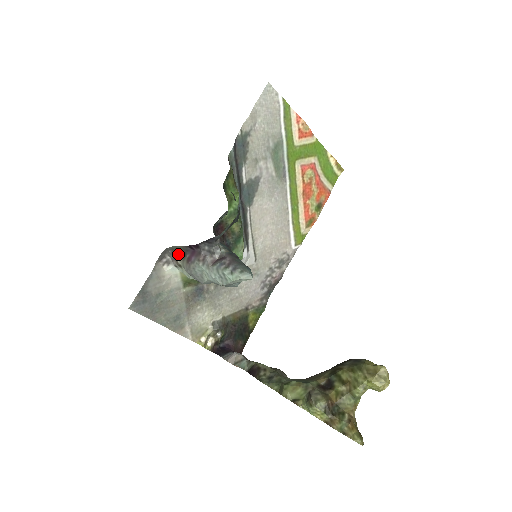
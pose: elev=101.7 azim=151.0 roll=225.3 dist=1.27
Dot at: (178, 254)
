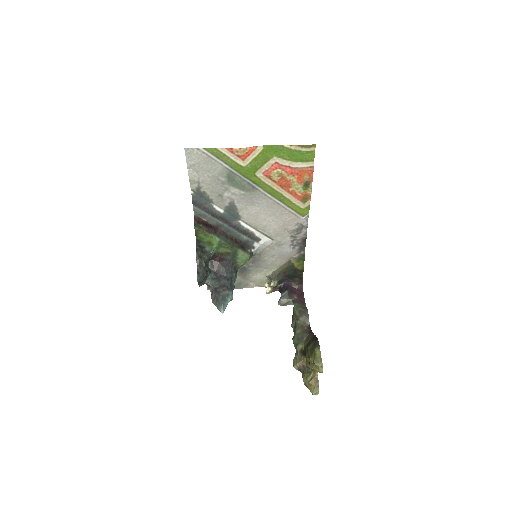
Dot at: occluded
